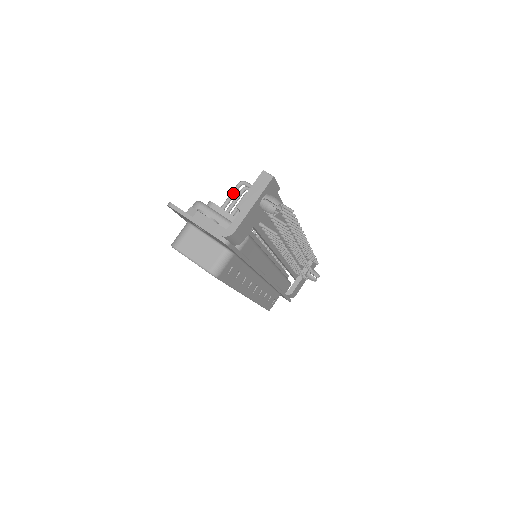
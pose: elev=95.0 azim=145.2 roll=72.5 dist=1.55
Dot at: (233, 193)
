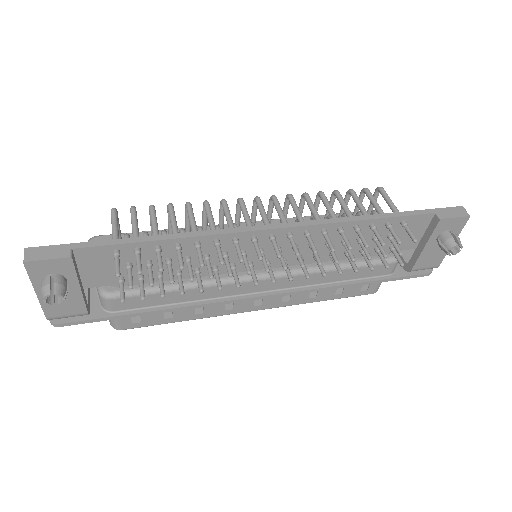
Dot at: occluded
